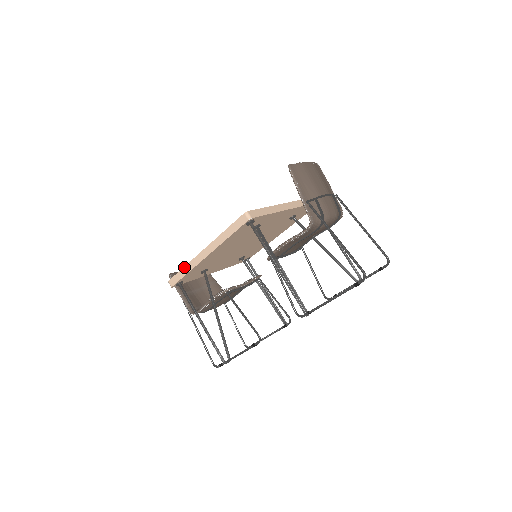
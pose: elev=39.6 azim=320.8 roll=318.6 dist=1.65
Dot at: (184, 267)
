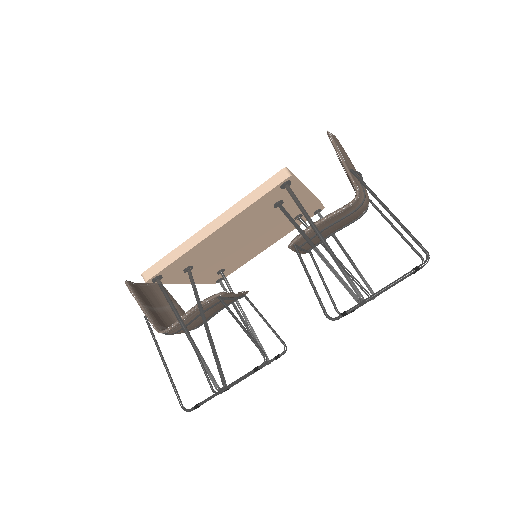
Dot at: (174, 250)
